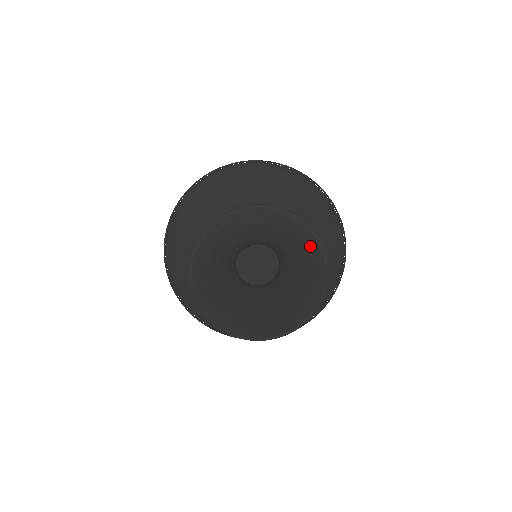
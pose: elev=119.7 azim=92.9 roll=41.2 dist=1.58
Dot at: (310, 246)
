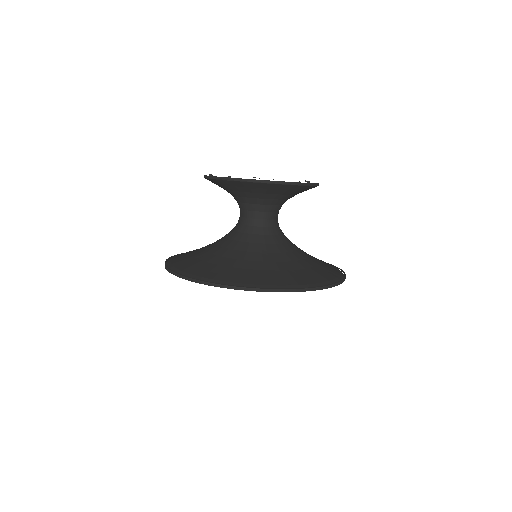
Dot at: (307, 258)
